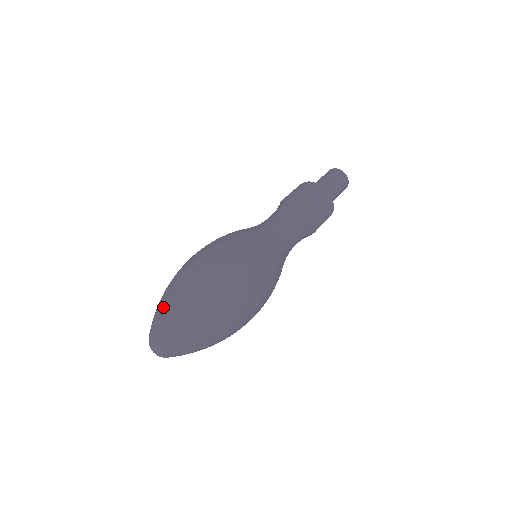
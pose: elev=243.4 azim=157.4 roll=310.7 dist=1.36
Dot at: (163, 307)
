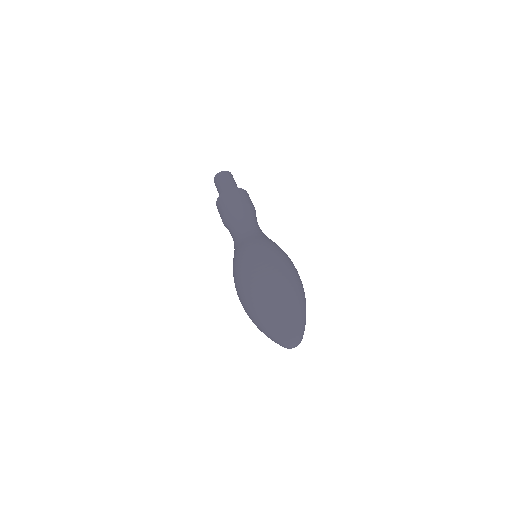
Dot at: (284, 316)
